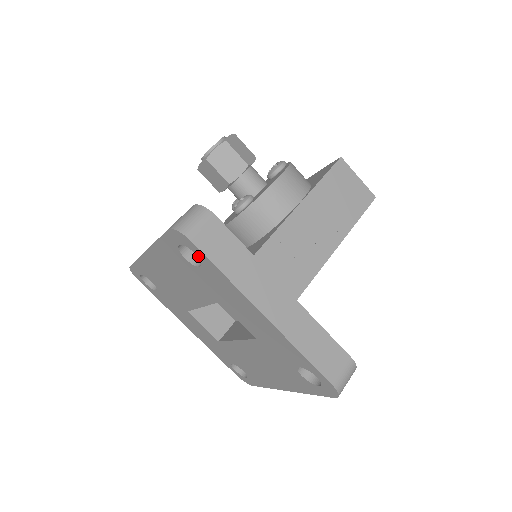
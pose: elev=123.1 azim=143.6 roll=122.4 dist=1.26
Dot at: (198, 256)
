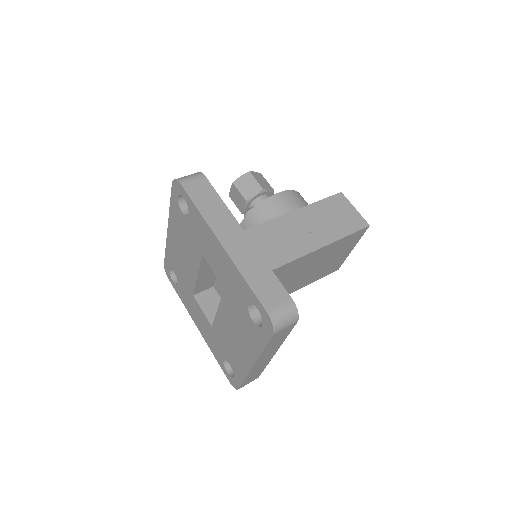
Dot at: (186, 200)
